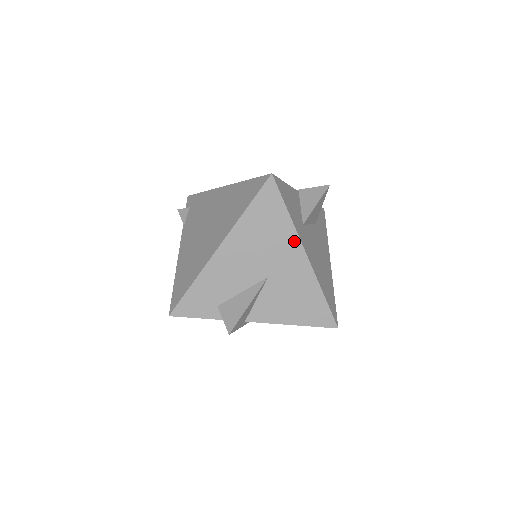
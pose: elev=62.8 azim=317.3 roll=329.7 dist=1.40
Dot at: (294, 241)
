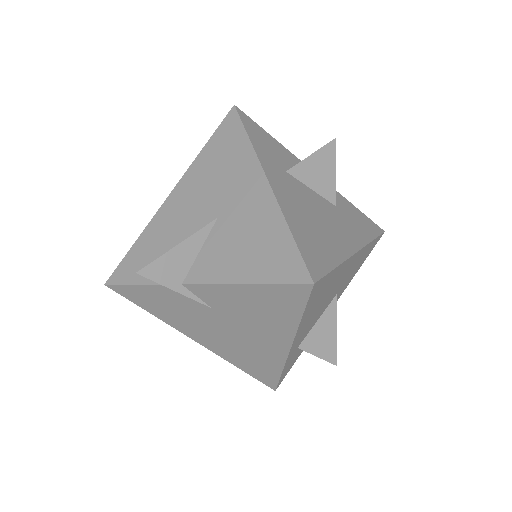
Dot at: (253, 167)
